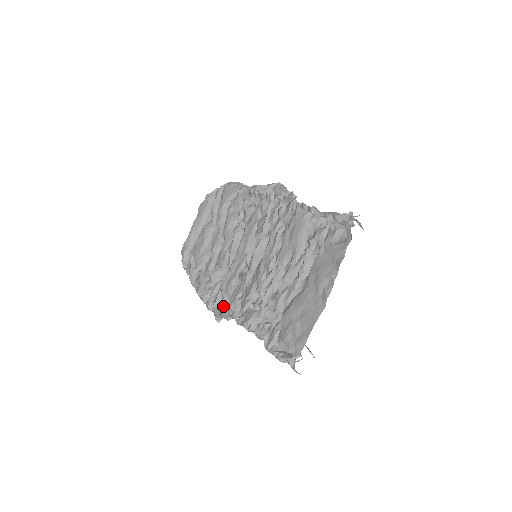
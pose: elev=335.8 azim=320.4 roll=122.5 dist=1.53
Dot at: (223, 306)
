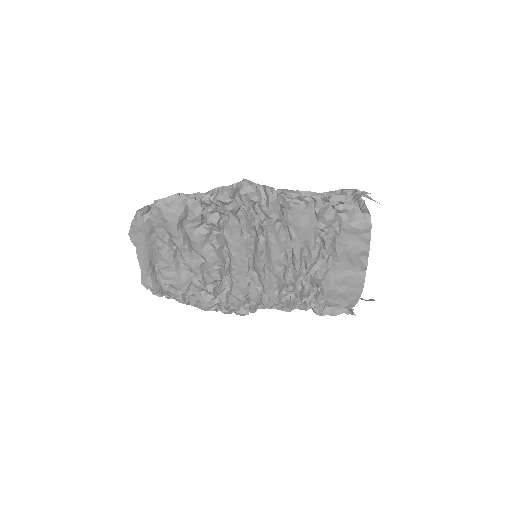
Dot at: (247, 307)
